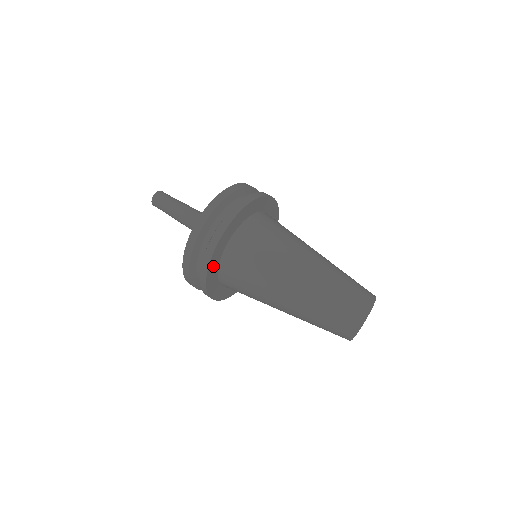
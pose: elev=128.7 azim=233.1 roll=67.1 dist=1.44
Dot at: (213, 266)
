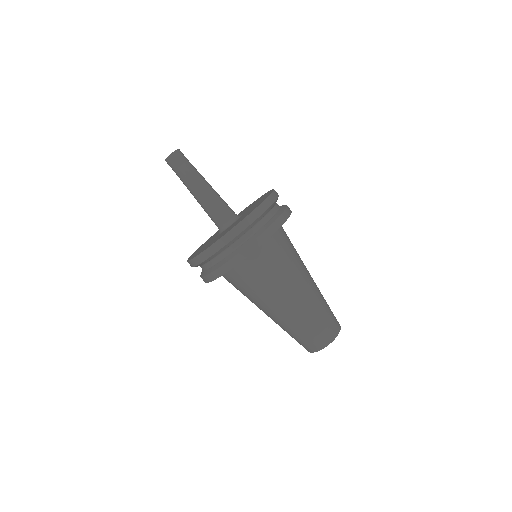
Dot at: occluded
